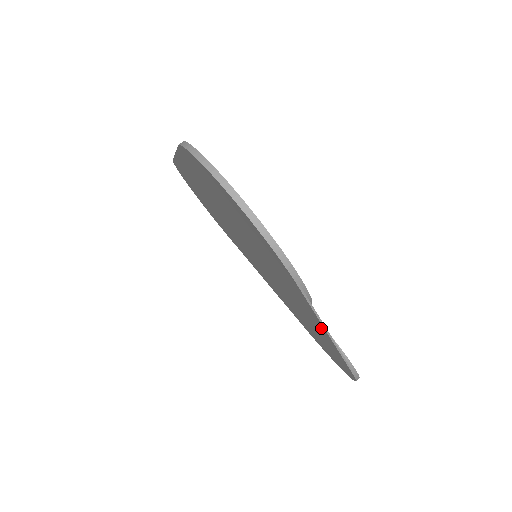
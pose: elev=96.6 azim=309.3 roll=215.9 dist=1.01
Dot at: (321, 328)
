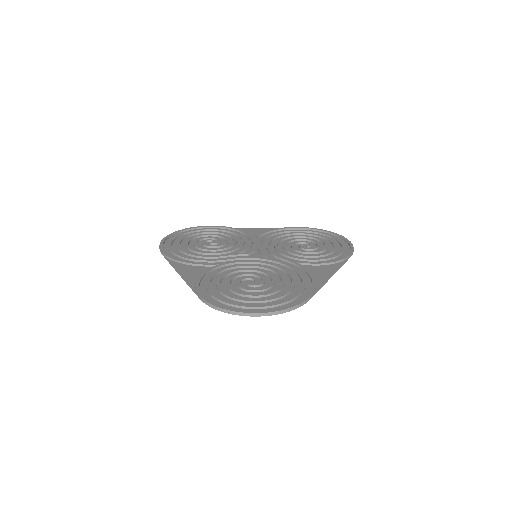
Dot at: (325, 274)
